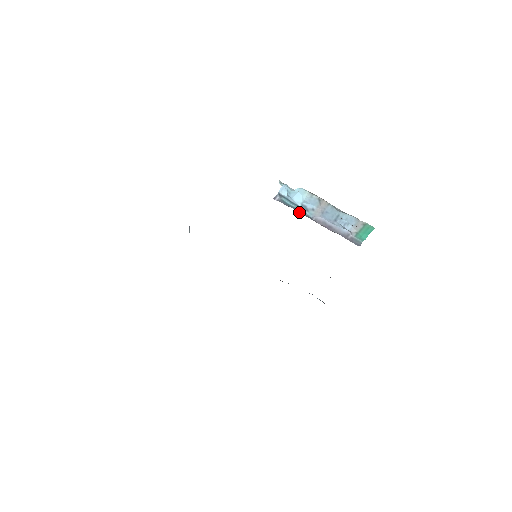
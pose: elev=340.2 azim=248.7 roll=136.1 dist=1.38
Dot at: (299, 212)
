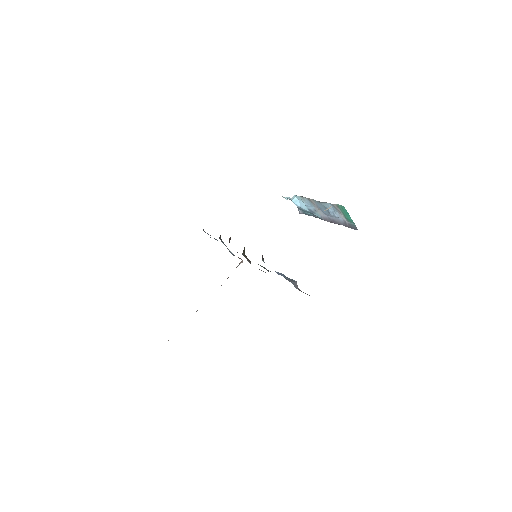
Dot at: (315, 217)
